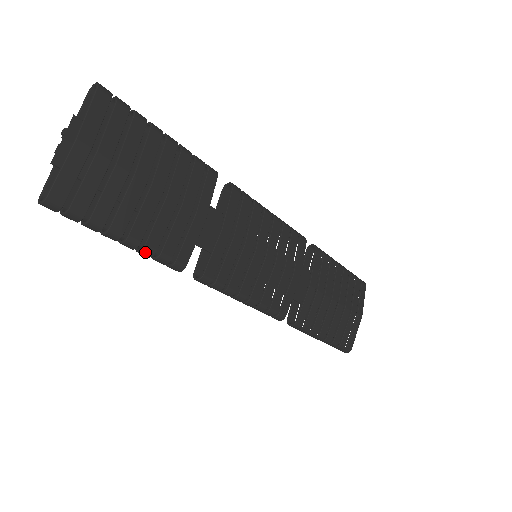
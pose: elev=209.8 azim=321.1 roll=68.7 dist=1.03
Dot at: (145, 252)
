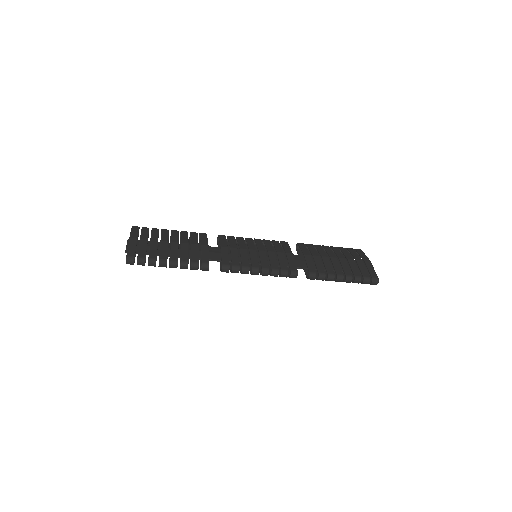
Dot at: (183, 264)
